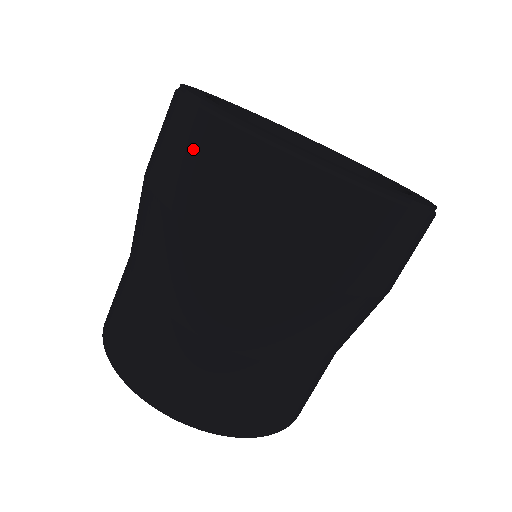
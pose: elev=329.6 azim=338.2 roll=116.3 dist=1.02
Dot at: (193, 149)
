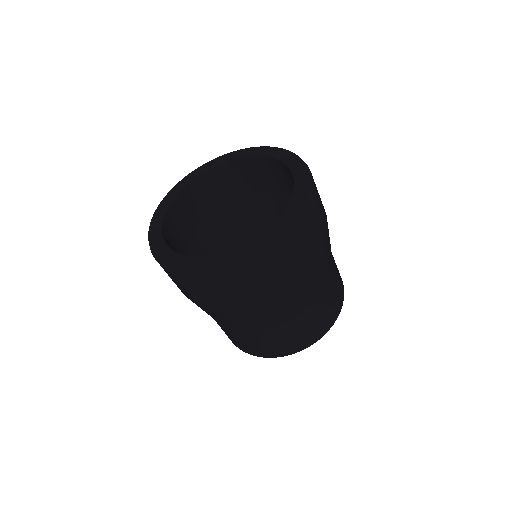
Dot at: occluded
